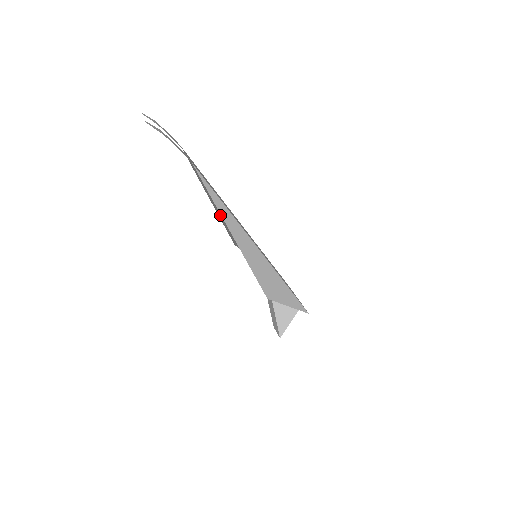
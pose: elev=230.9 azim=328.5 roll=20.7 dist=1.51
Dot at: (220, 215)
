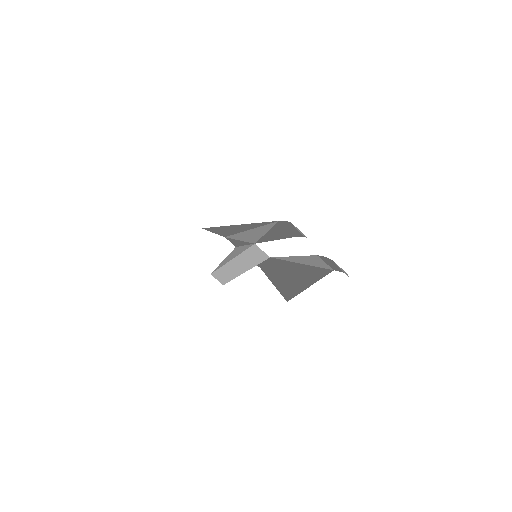
Dot at: (226, 226)
